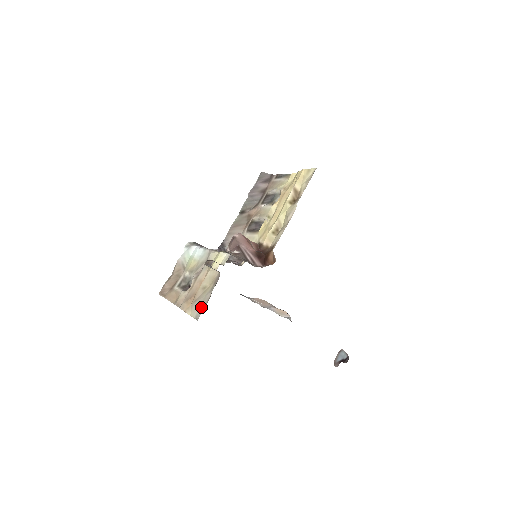
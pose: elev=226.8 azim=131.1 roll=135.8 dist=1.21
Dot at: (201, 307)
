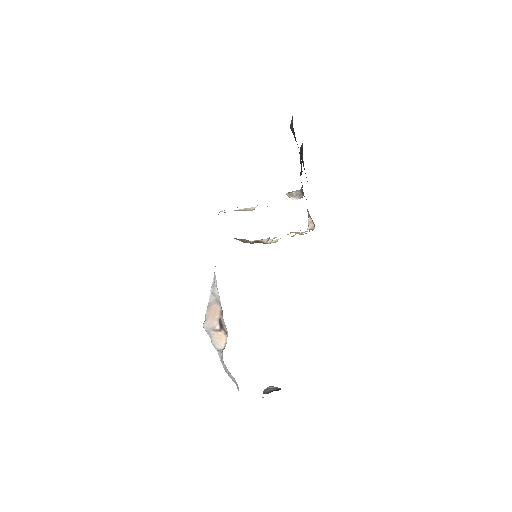
Dot at: occluded
